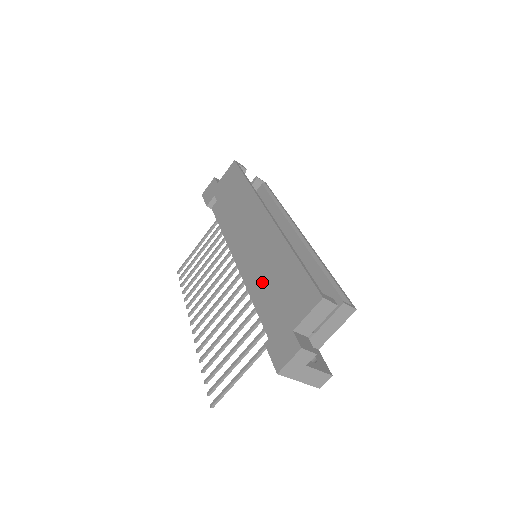
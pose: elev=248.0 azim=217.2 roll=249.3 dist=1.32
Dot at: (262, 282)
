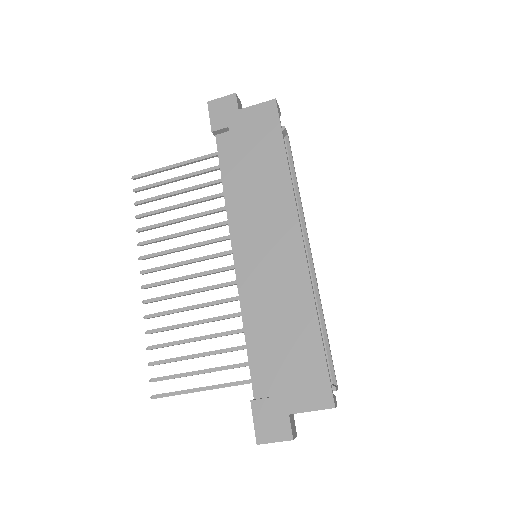
Dot at: (268, 326)
